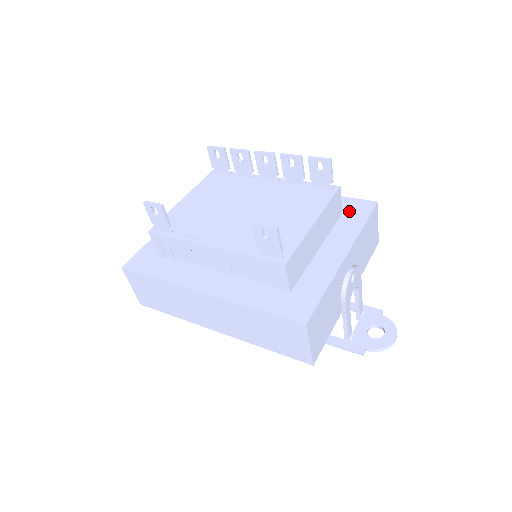
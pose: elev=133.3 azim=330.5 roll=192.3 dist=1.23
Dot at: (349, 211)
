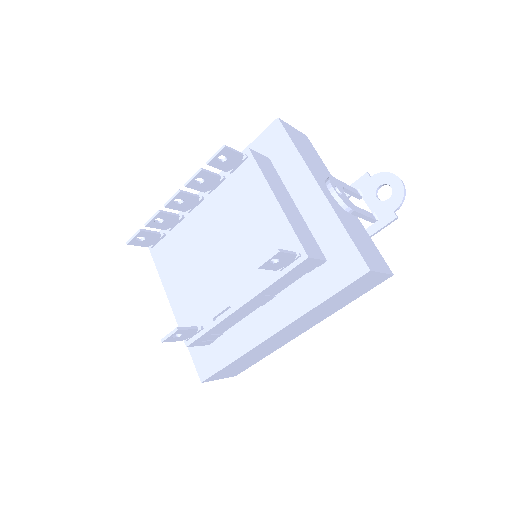
Dot at: (271, 151)
